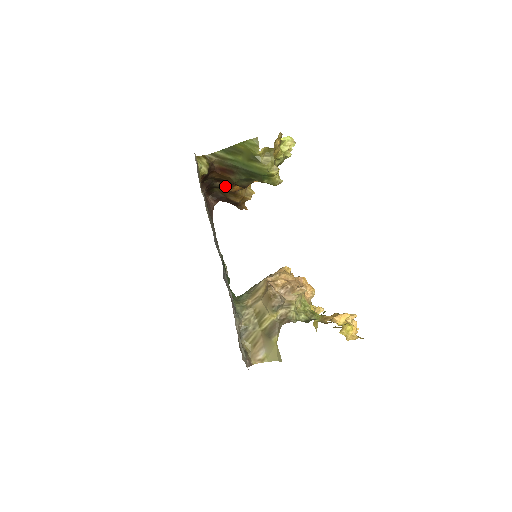
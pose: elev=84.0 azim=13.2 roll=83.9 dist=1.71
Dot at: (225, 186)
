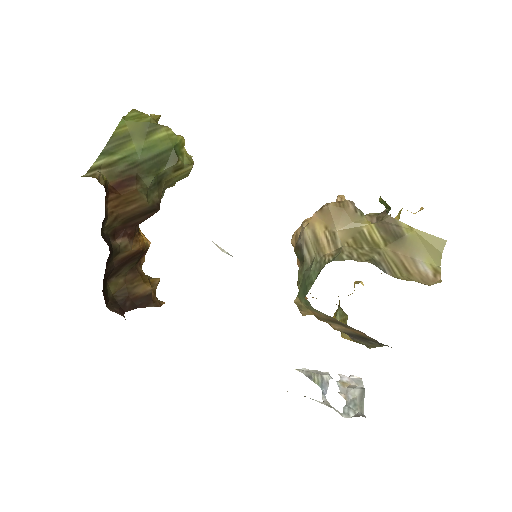
Dot at: (128, 242)
